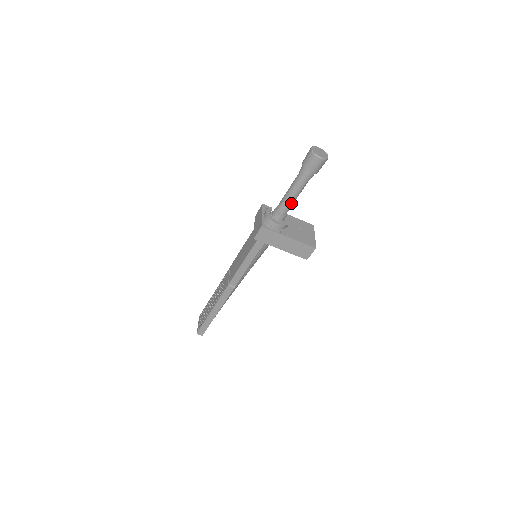
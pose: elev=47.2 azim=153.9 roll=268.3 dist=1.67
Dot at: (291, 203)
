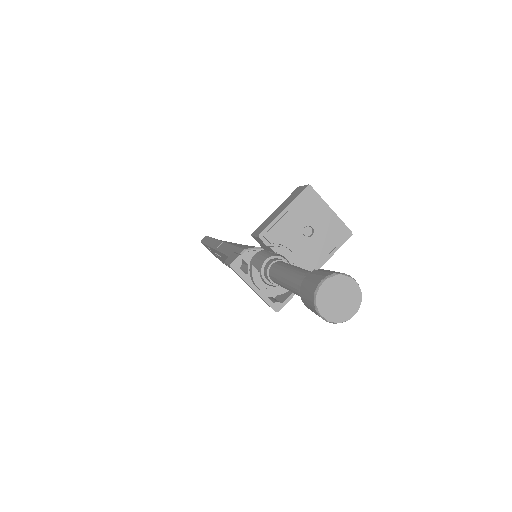
Dot at: occluded
